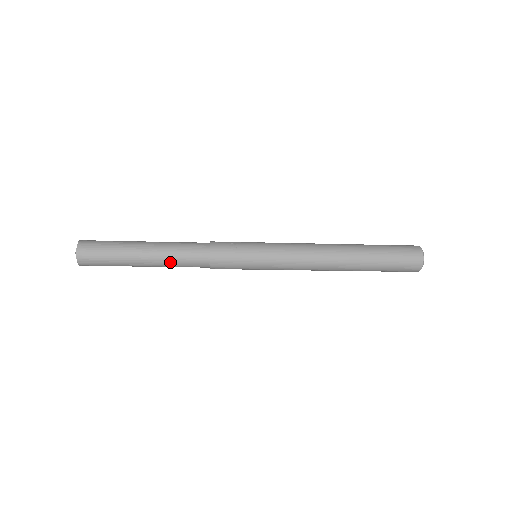
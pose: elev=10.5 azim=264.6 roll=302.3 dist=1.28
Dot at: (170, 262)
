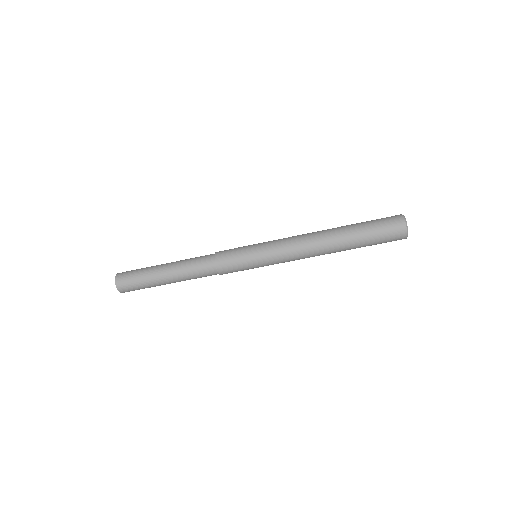
Dot at: (184, 261)
